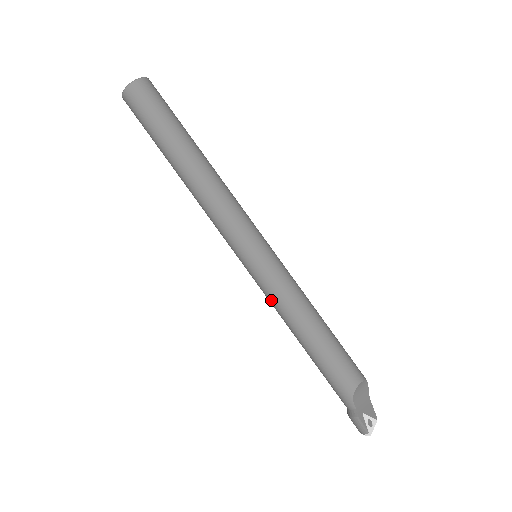
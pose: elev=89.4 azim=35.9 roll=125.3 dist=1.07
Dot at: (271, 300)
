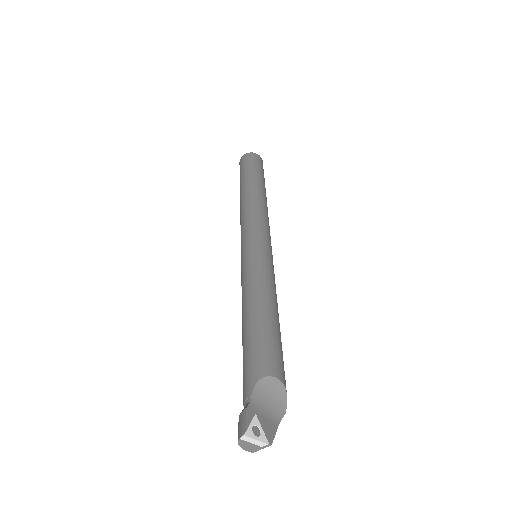
Dot at: (242, 280)
